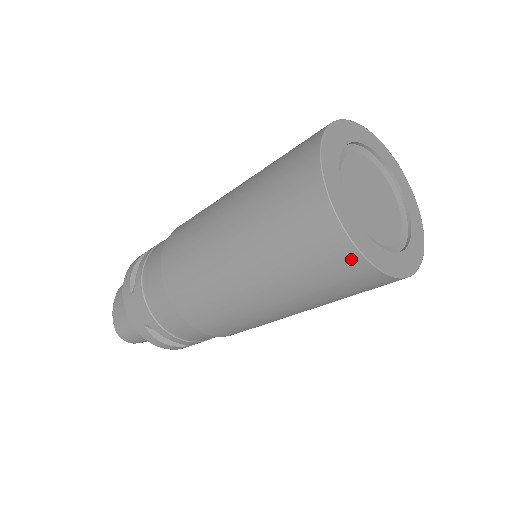
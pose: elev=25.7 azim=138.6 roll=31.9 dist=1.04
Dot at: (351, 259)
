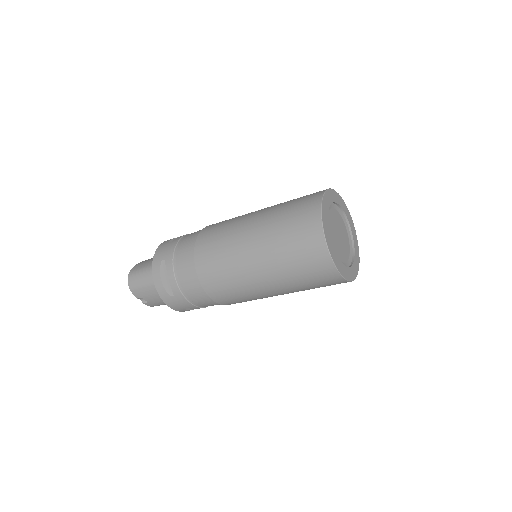
Dot at: (316, 229)
